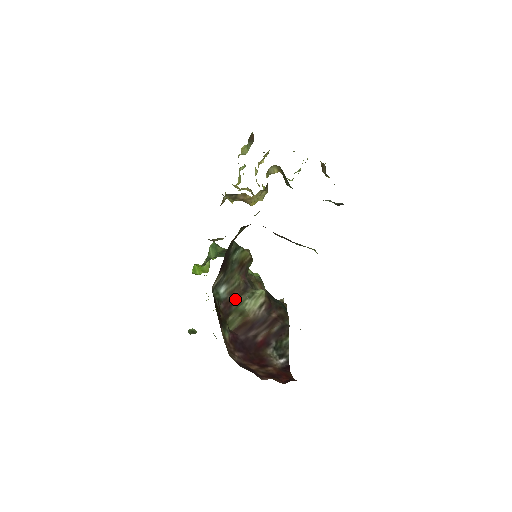
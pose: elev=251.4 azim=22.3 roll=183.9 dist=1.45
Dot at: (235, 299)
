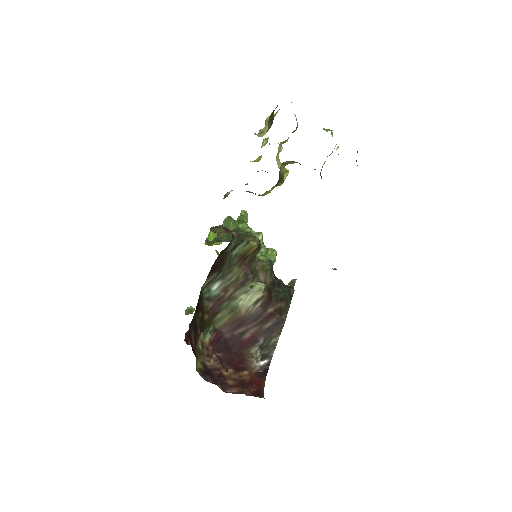
Dot at: (229, 295)
